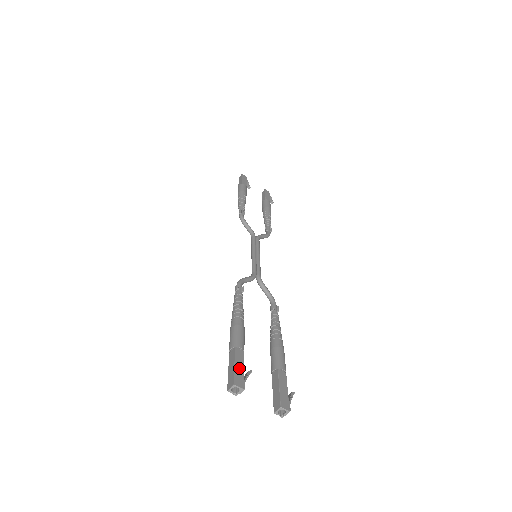
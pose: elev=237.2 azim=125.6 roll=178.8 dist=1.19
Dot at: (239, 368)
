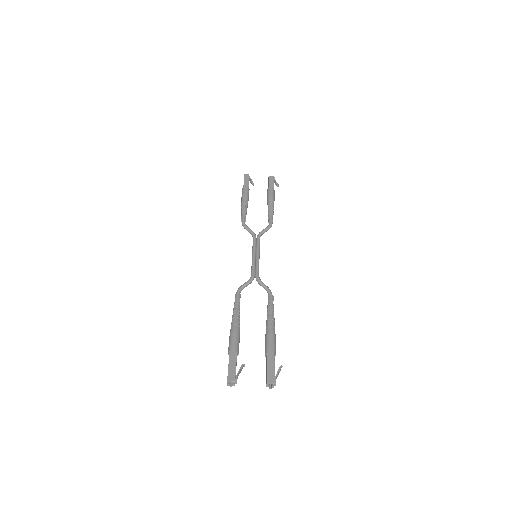
Dot at: (232, 367)
